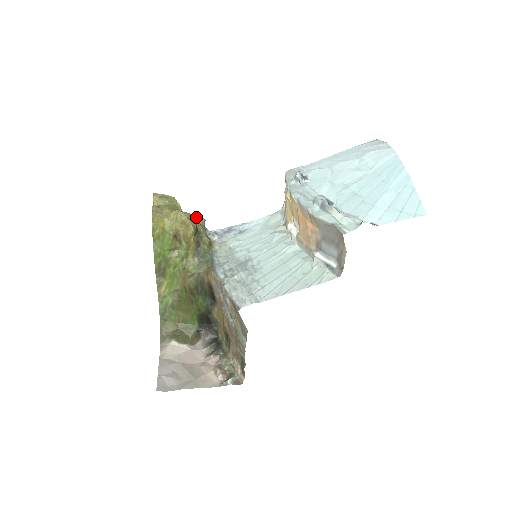
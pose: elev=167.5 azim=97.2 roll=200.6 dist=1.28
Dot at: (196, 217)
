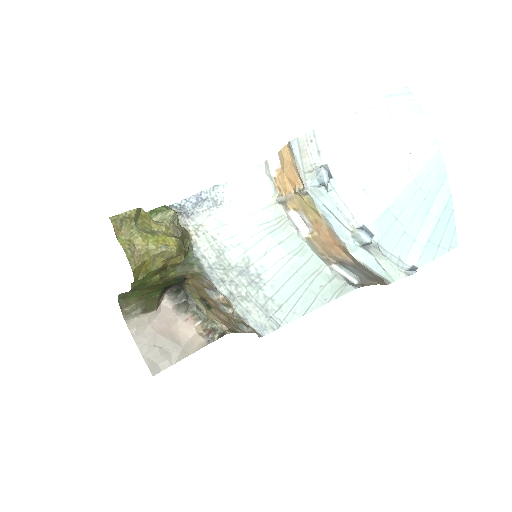
Dot at: (170, 220)
